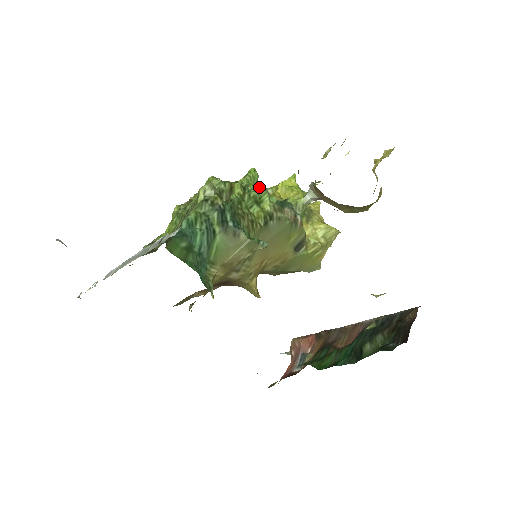
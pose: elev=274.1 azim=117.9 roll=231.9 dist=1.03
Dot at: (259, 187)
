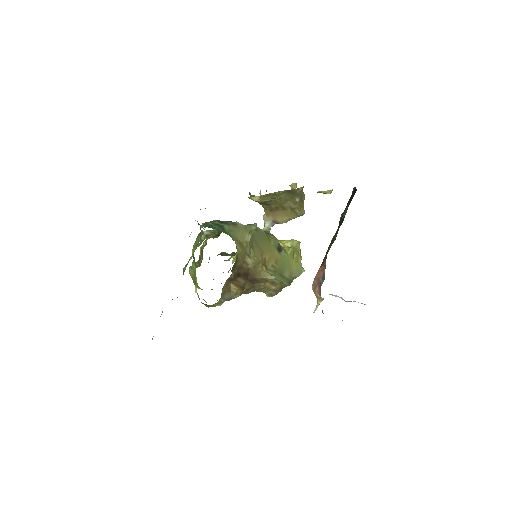
Dot at: occluded
